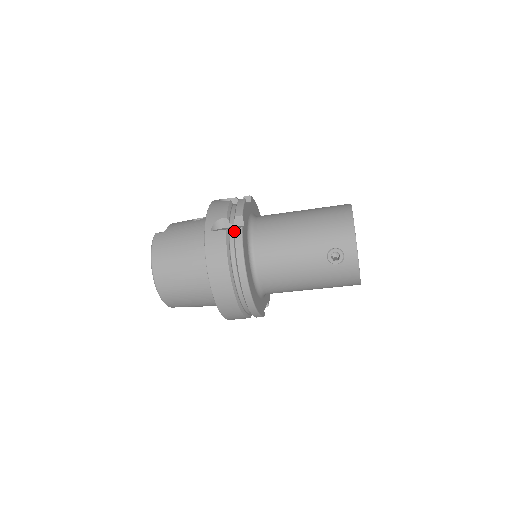
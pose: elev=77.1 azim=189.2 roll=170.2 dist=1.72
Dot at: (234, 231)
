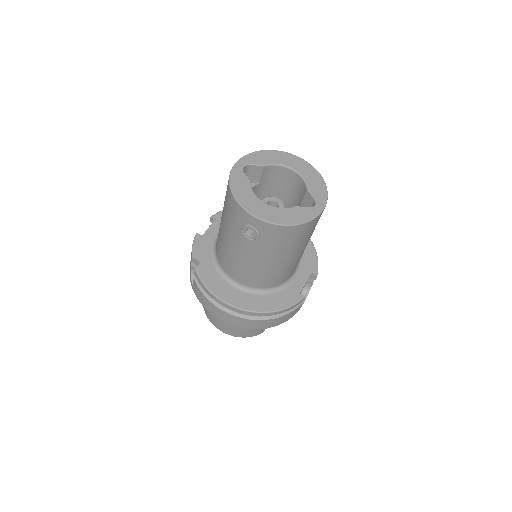
Dot at: occluded
